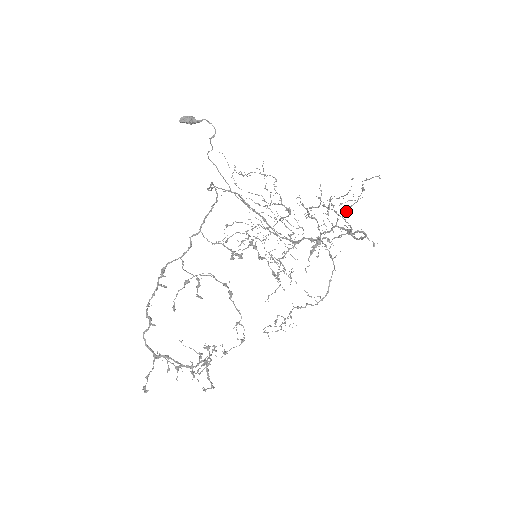
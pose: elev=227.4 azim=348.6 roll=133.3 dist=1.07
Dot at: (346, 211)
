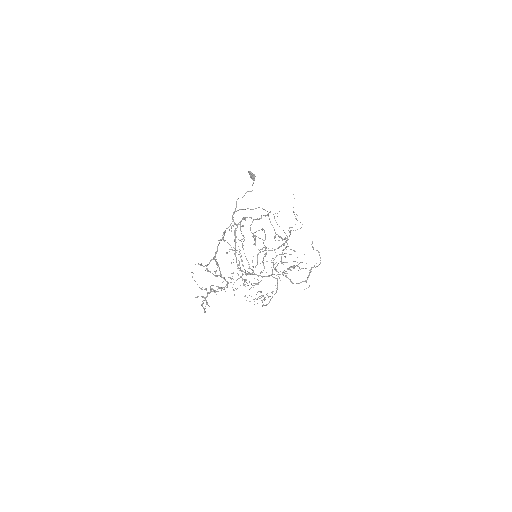
Dot at: occluded
